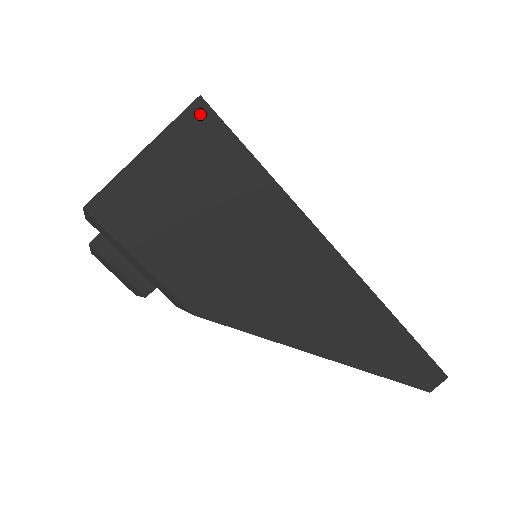
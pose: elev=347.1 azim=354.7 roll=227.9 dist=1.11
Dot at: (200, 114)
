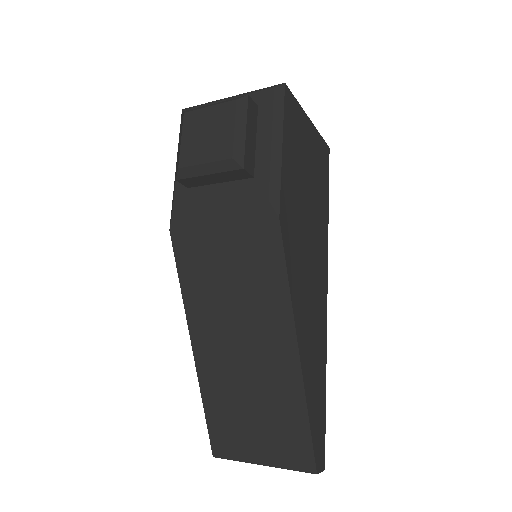
Dot at: (327, 152)
